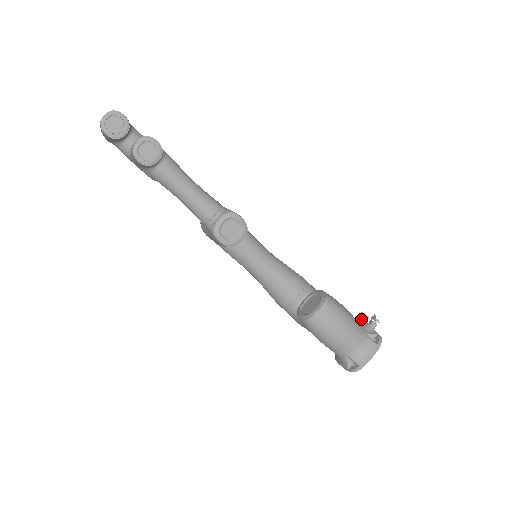
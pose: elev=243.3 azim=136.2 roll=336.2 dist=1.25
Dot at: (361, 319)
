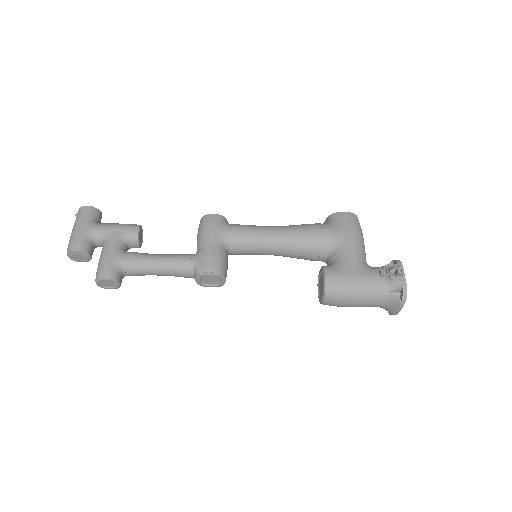
Dot at: (382, 275)
